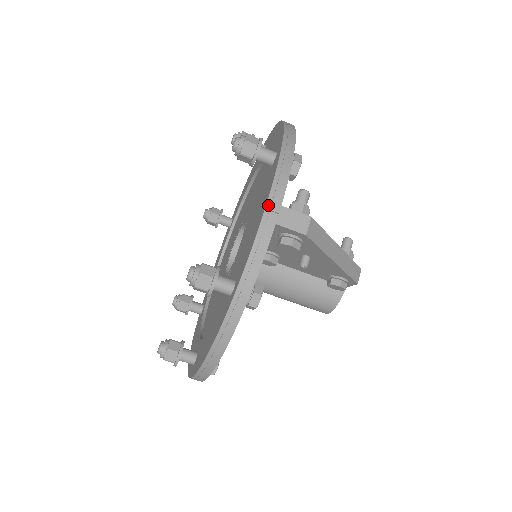
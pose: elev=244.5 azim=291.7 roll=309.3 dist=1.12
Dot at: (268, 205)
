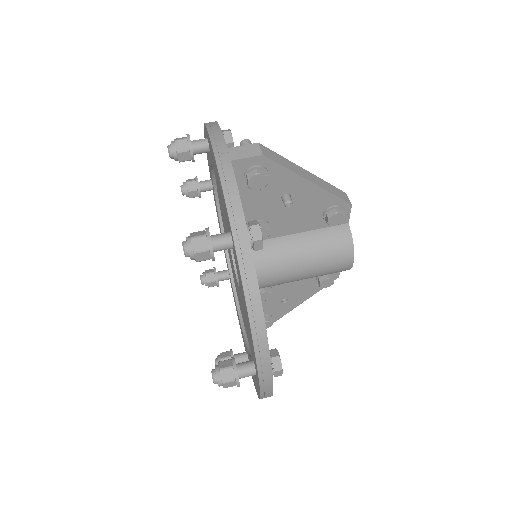
Dot at: (215, 152)
